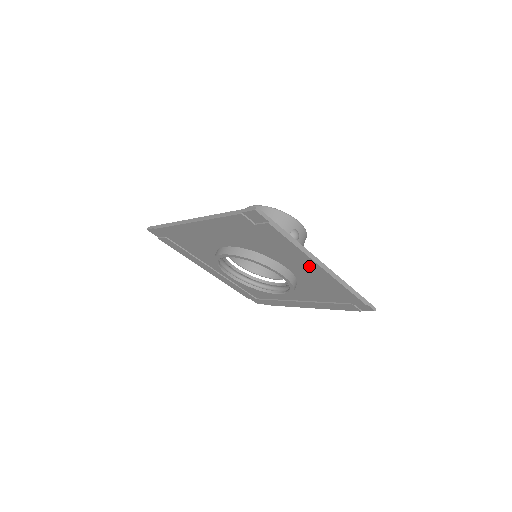
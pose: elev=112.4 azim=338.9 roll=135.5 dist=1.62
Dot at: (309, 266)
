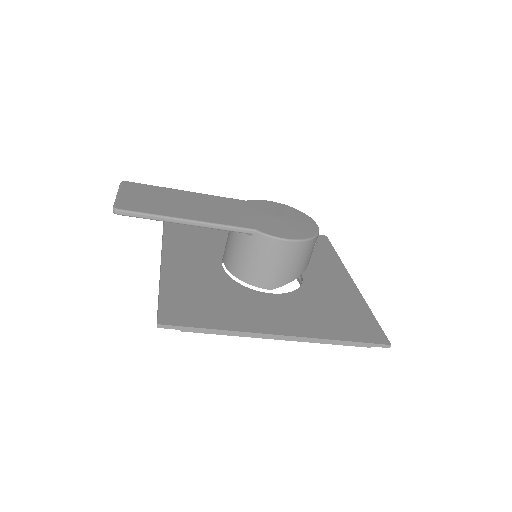
Dot at: occluded
